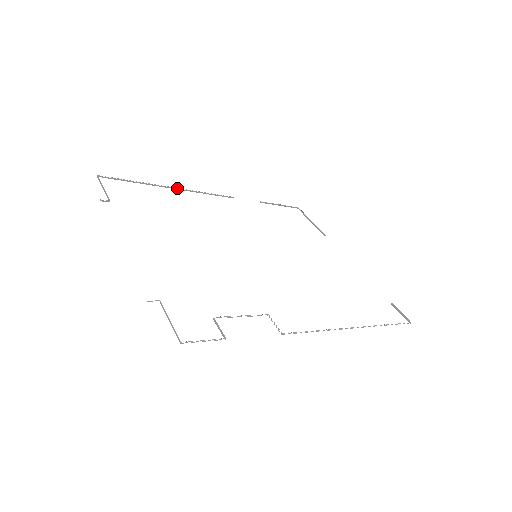
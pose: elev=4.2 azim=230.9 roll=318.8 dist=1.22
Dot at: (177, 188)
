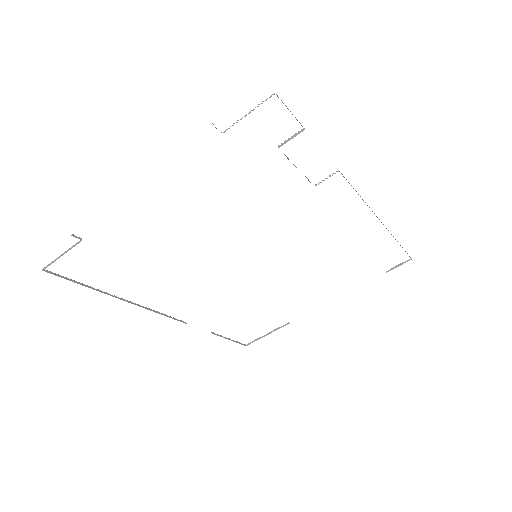
Dot at: (129, 302)
